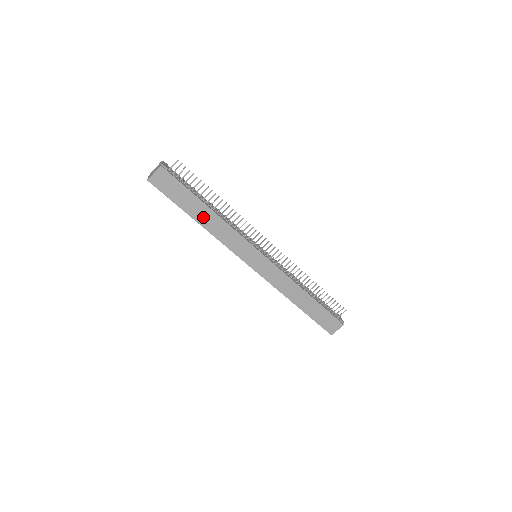
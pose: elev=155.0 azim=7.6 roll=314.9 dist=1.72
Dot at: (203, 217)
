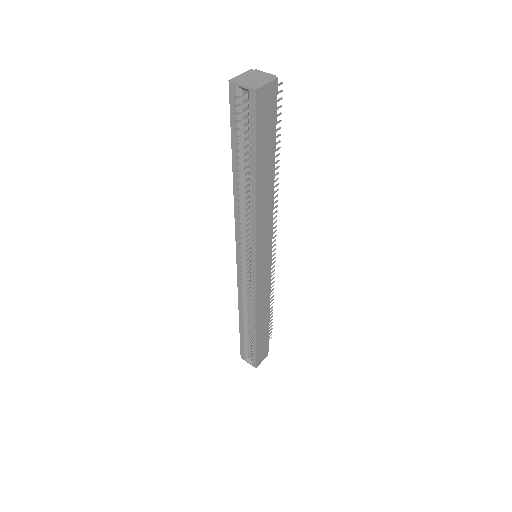
Dot at: (264, 182)
